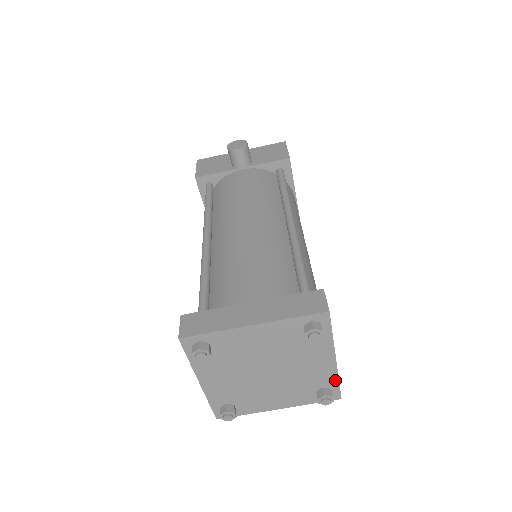
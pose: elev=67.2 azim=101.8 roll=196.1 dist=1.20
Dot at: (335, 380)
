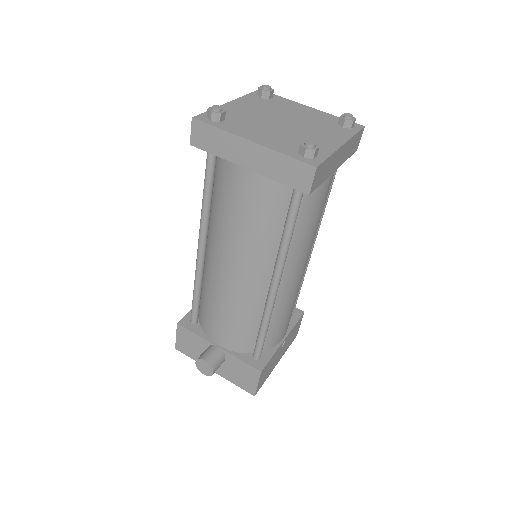
Dot at: (328, 154)
